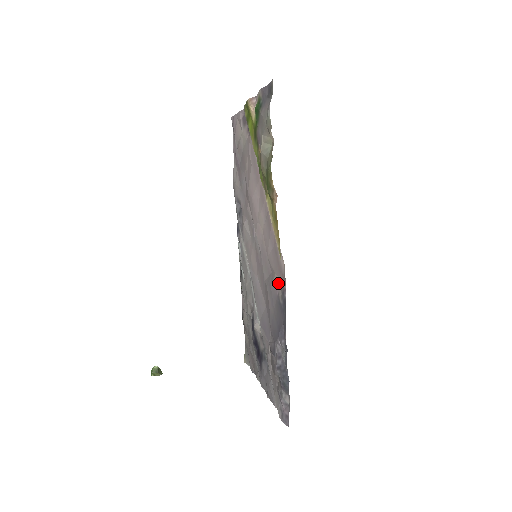
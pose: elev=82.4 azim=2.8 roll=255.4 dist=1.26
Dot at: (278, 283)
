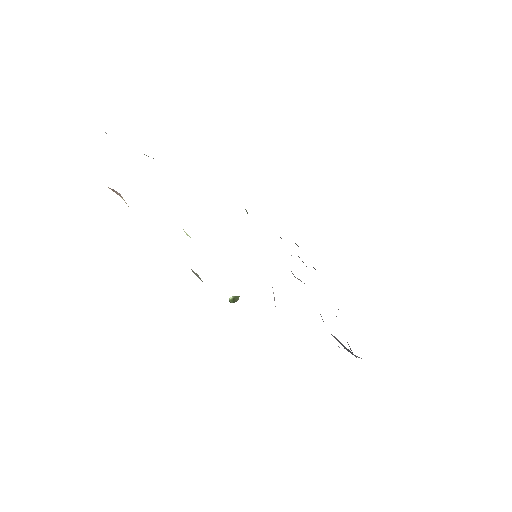
Dot at: occluded
